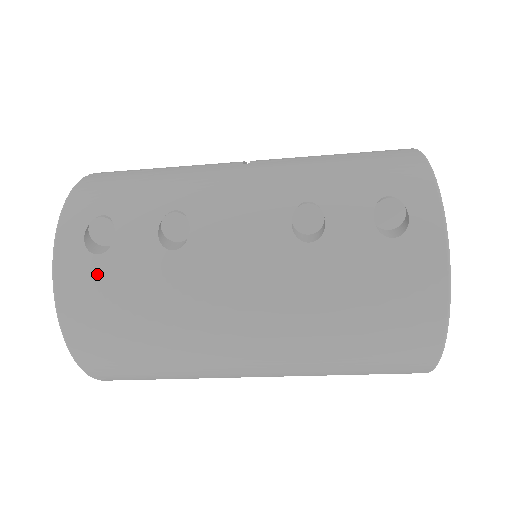
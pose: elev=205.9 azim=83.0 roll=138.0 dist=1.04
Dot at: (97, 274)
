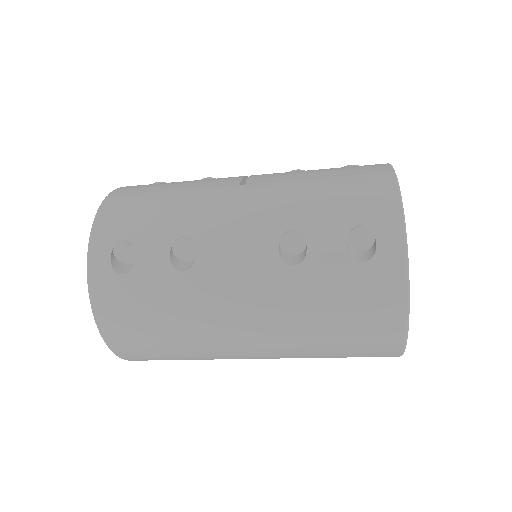
Dot at: (123, 290)
